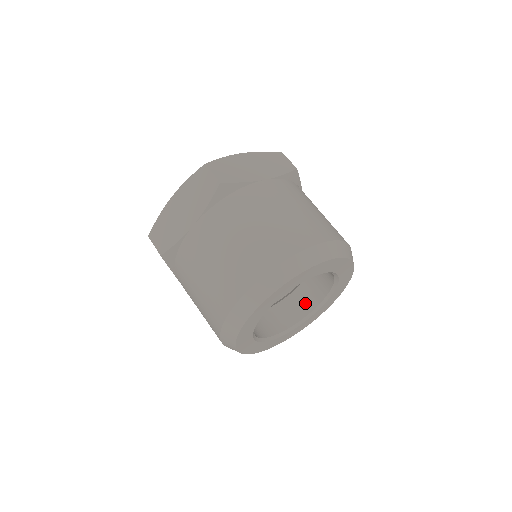
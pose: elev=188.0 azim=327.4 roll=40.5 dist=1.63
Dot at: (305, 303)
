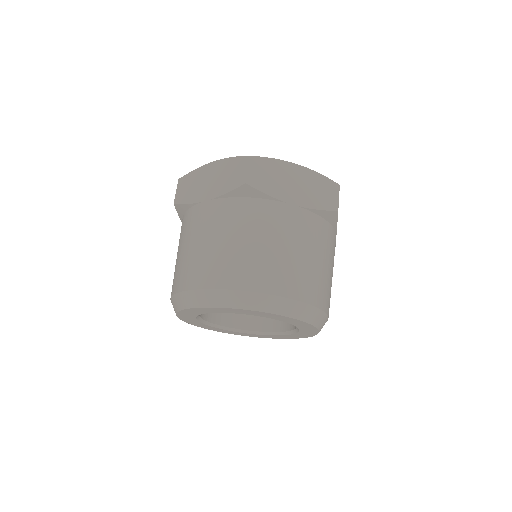
Dot at: (228, 316)
